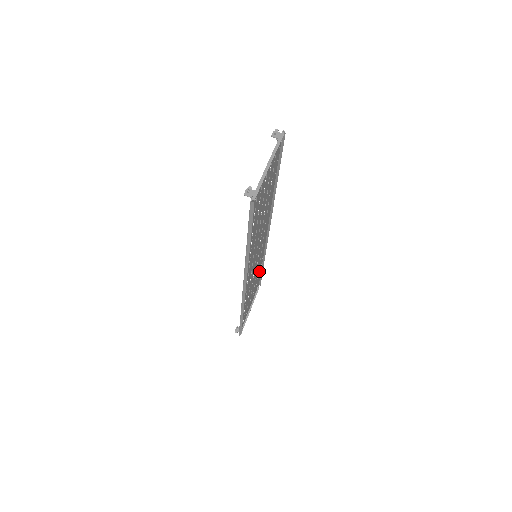
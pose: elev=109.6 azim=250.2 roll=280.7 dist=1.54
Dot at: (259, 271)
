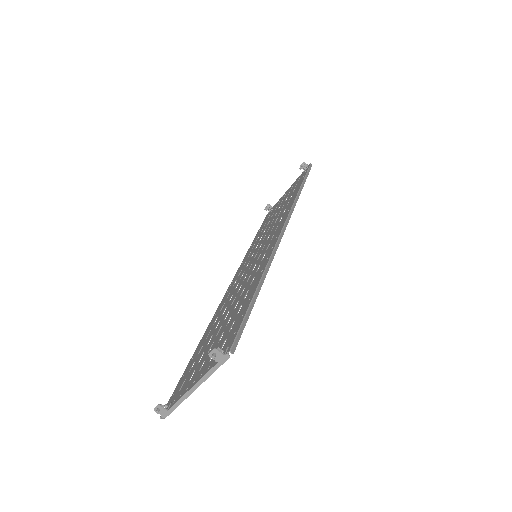
Dot at: occluded
